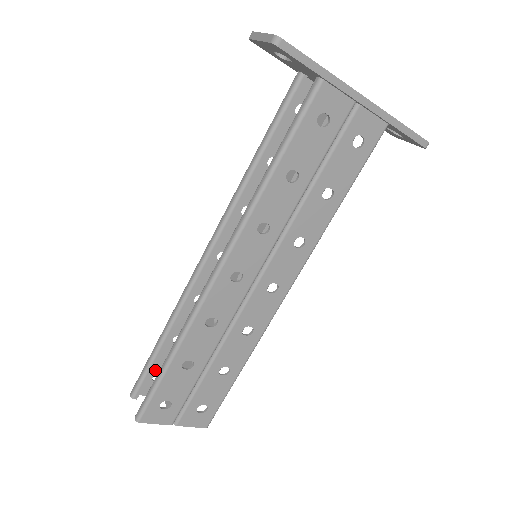
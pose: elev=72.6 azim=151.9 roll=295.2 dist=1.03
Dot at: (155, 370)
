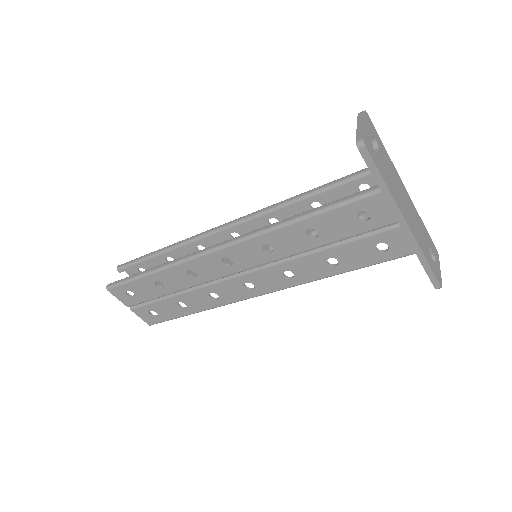
Dot at: (143, 265)
